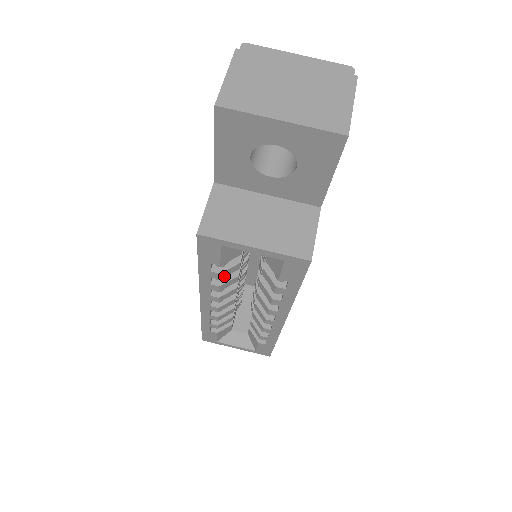
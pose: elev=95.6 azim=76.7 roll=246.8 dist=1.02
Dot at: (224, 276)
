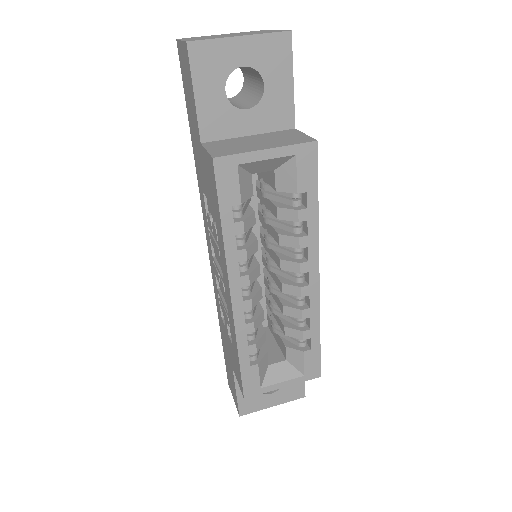
Dot at: (247, 230)
